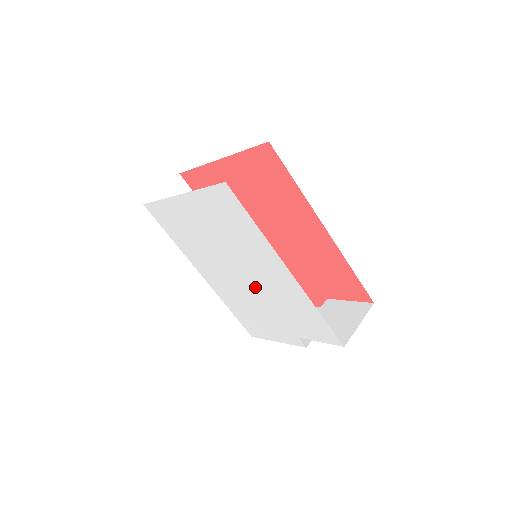
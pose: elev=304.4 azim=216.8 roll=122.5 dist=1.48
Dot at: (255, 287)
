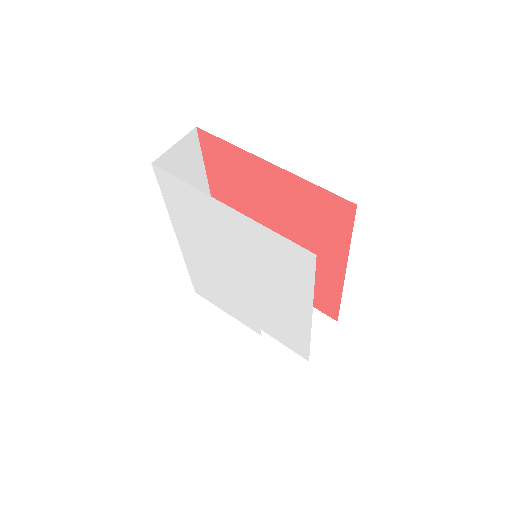
Dot at: (249, 291)
